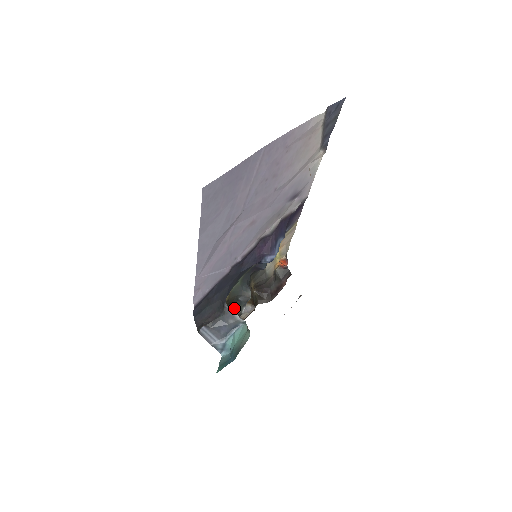
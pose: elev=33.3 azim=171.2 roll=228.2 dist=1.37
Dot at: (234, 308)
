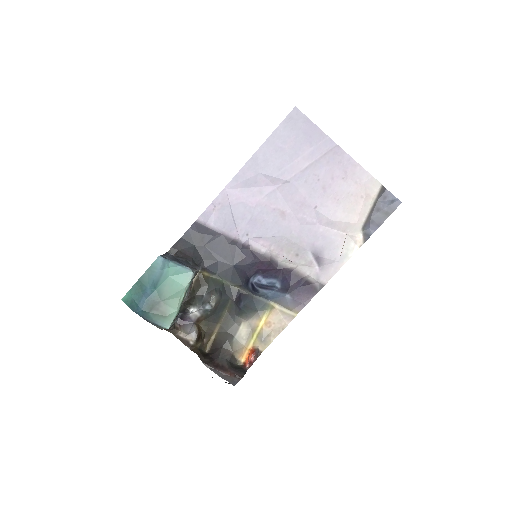
Dot at: (193, 298)
